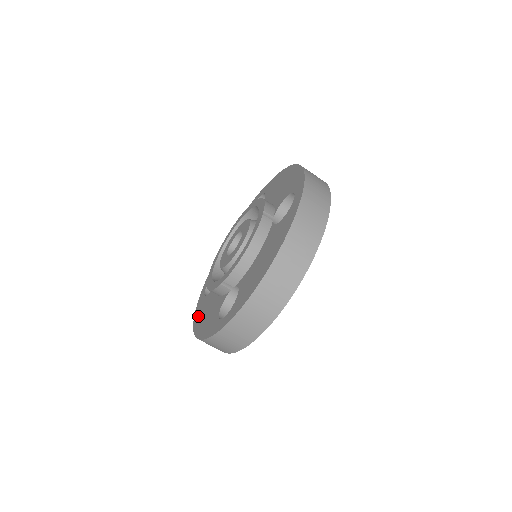
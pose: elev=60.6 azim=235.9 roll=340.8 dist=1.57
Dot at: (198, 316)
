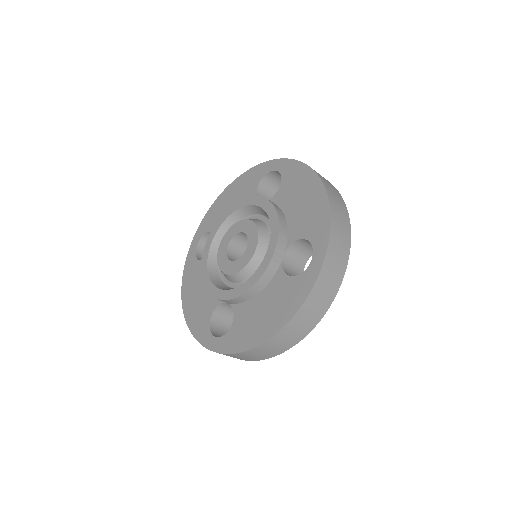
Dot at: (187, 282)
